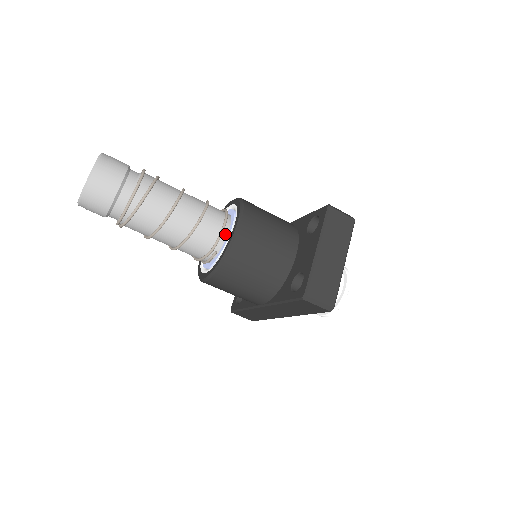
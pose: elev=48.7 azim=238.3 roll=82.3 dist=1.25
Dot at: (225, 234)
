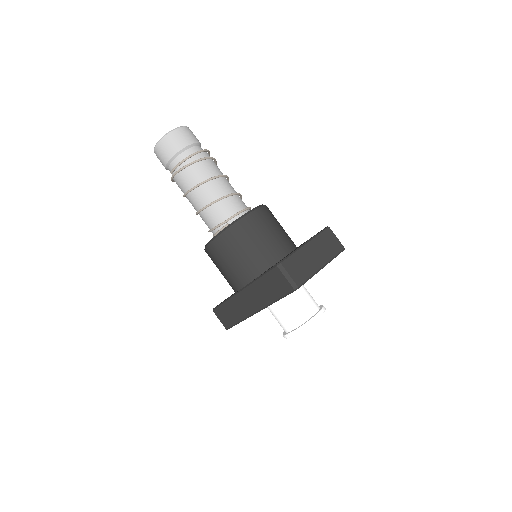
Dot at: occluded
